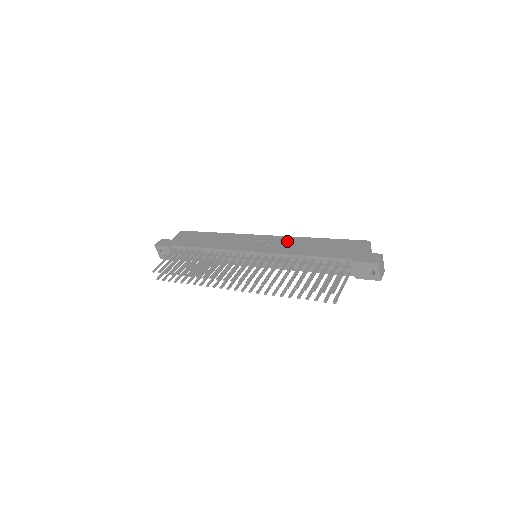
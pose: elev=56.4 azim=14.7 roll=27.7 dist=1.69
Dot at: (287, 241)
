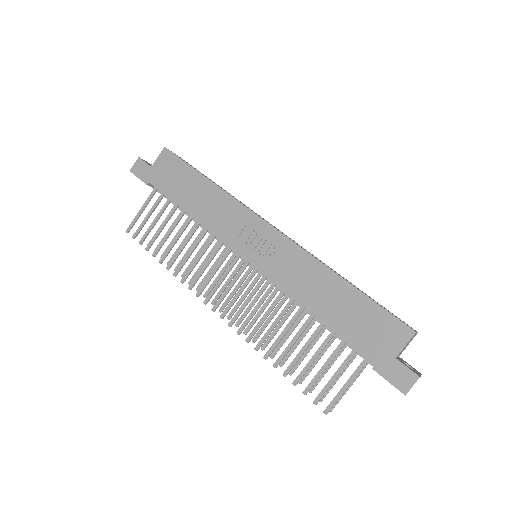
Dot at: (298, 262)
